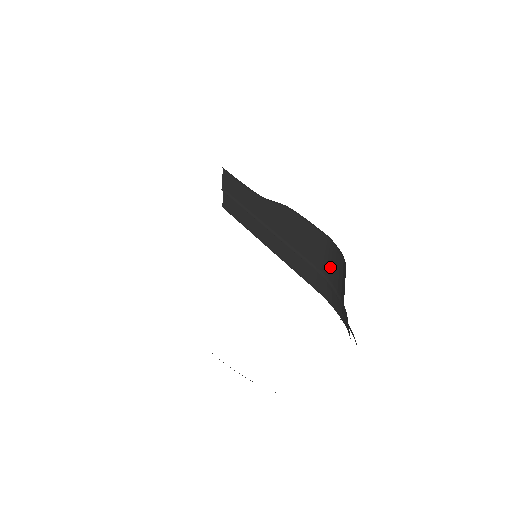
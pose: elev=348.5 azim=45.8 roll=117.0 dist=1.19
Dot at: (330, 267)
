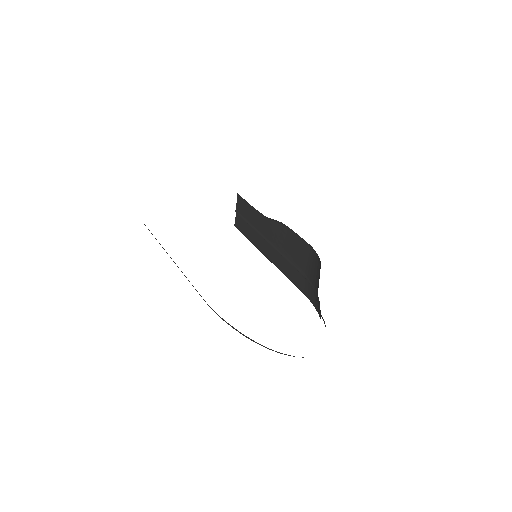
Dot at: (311, 270)
